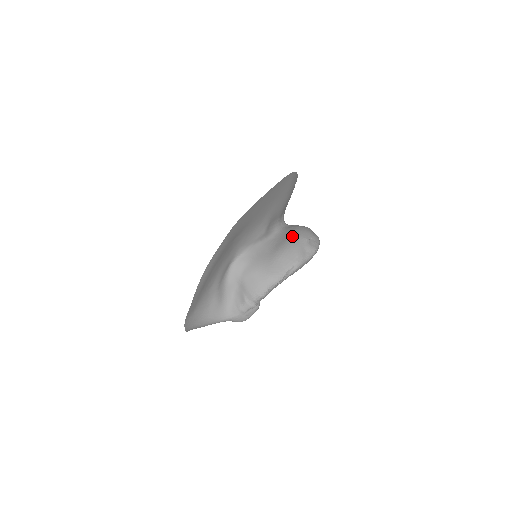
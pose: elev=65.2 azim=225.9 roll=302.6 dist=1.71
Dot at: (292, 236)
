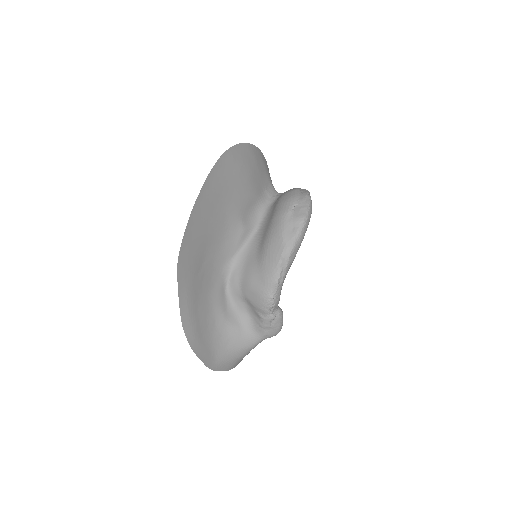
Dot at: (273, 217)
